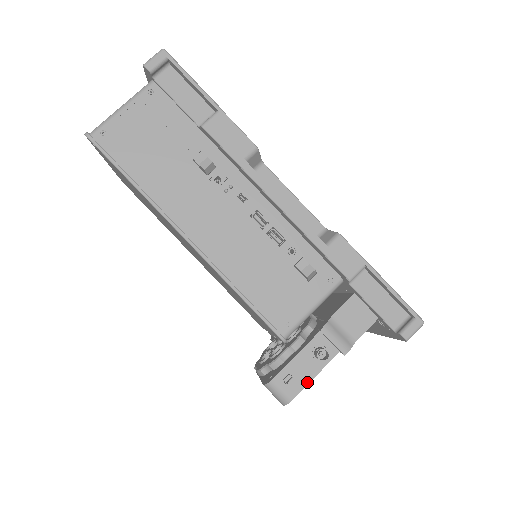
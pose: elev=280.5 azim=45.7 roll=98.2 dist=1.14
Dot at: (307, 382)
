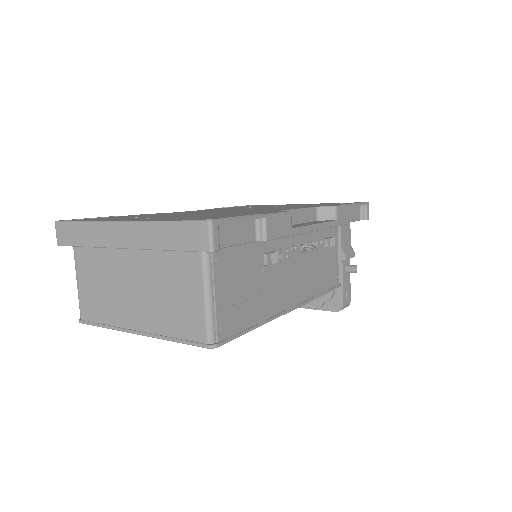
Dot at: (350, 287)
